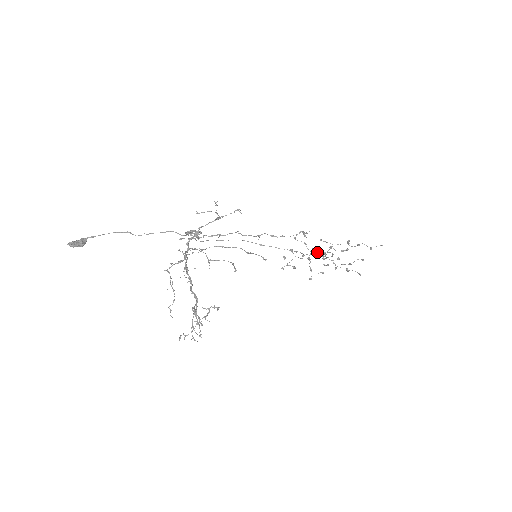
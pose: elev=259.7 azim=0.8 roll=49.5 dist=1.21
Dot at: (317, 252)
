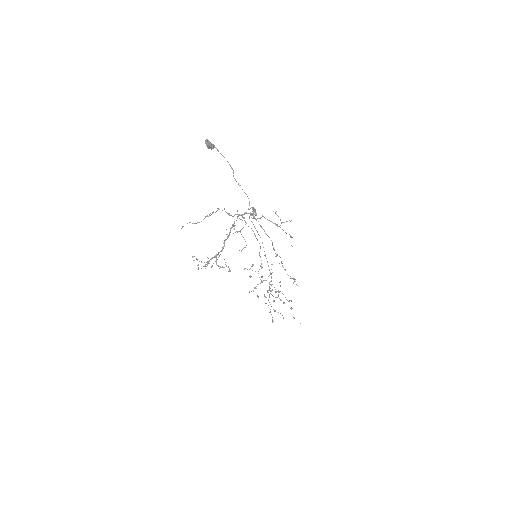
Dot at: (270, 284)
